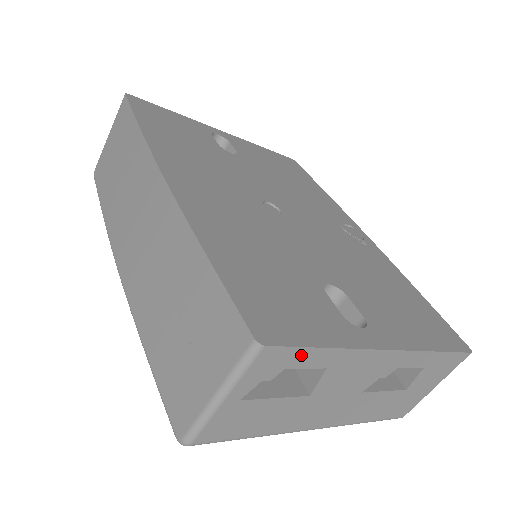
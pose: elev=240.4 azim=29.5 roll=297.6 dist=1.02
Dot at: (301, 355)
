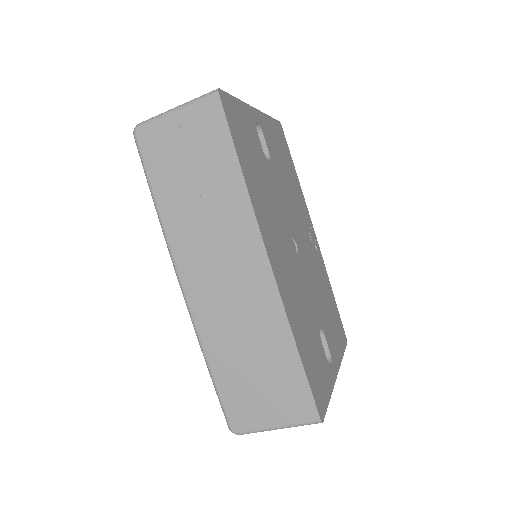
Dot at: occluded
